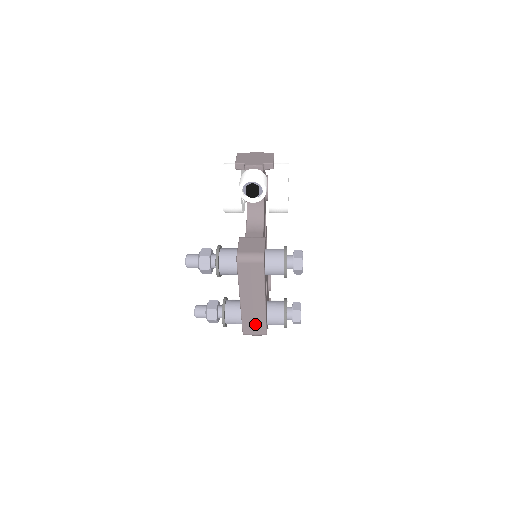
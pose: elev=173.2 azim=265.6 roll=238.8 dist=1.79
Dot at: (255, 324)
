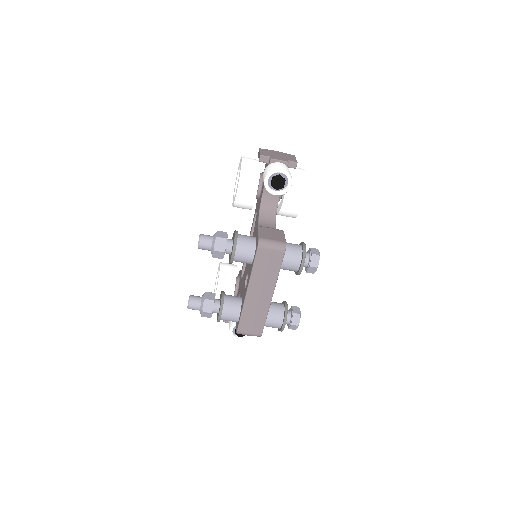
Dot at: (254, 321)
